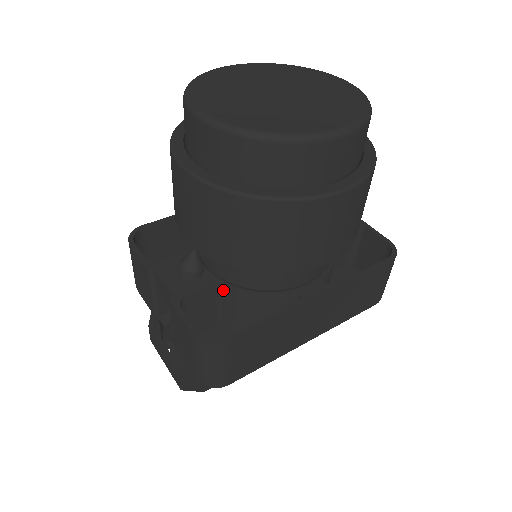
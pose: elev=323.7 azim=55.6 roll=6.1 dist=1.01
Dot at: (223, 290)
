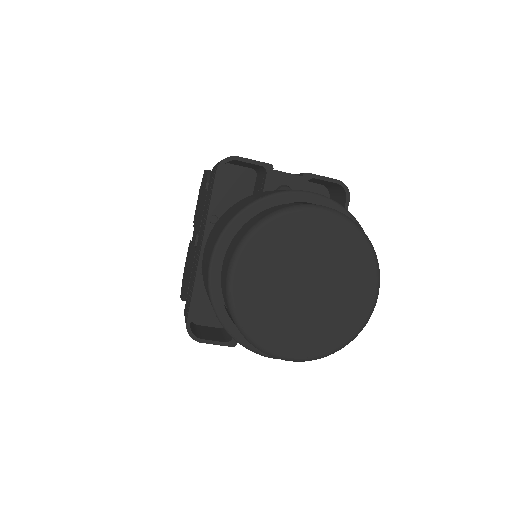
Dot at: occluded
